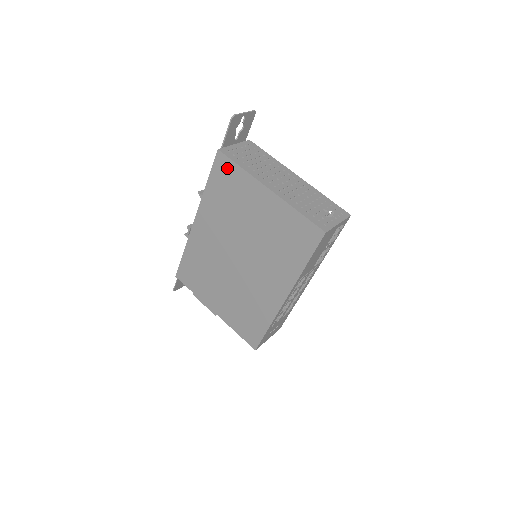
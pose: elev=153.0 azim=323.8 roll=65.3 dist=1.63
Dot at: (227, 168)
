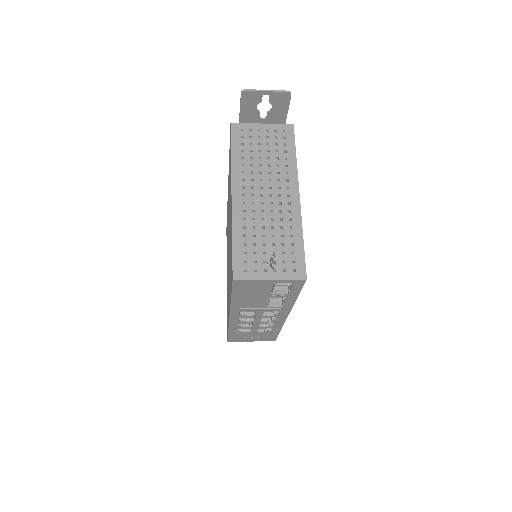
Dot at: (230, 148)
